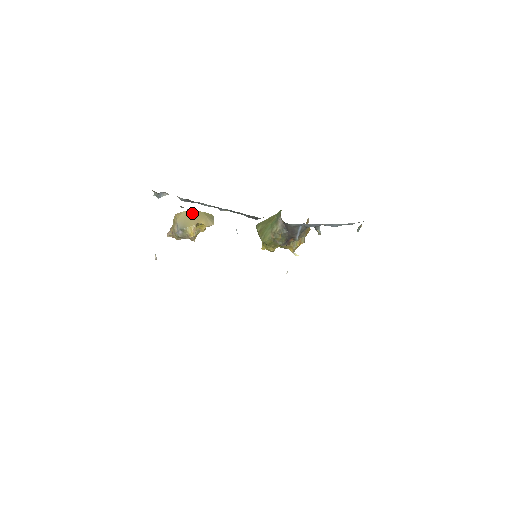
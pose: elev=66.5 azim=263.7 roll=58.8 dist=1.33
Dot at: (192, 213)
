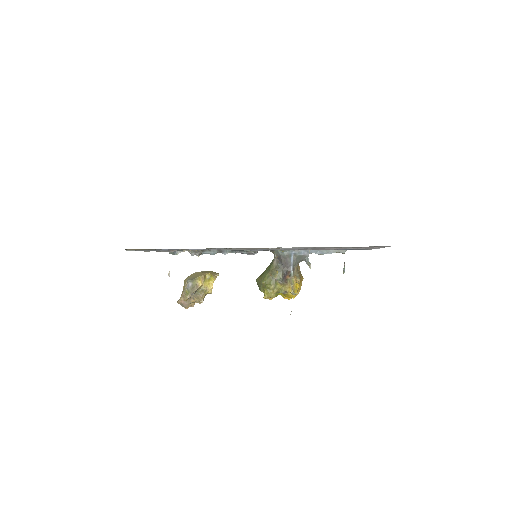
Dot at: (200, 272)
